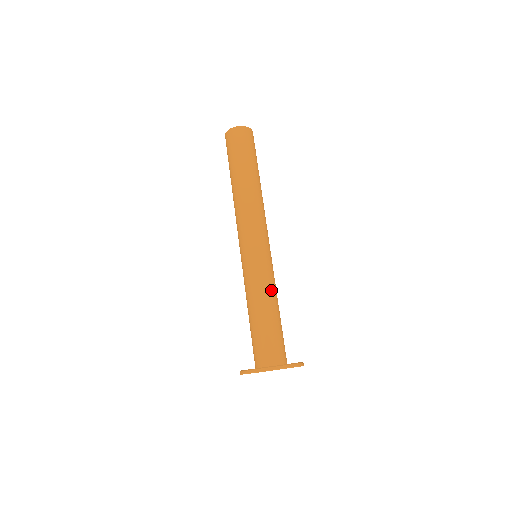
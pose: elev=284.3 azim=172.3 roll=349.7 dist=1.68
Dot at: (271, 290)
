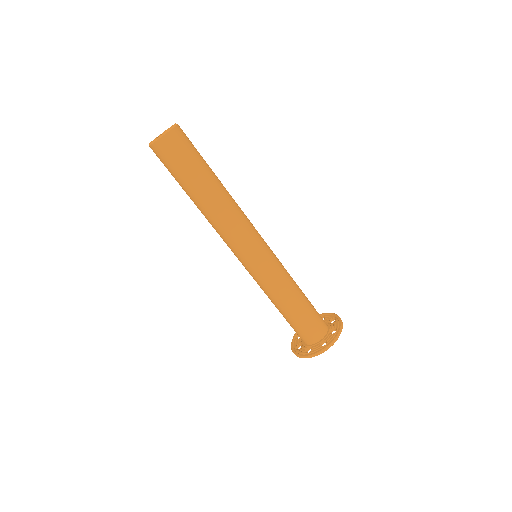
Dot at: (279, 293)
